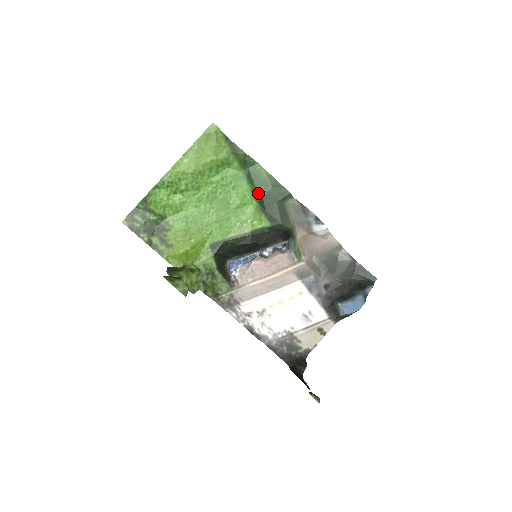
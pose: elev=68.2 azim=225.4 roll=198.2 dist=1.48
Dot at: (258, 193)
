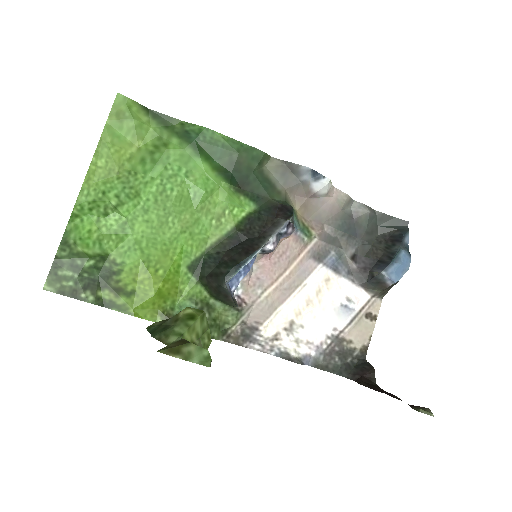
Dot at: (223, 169)
